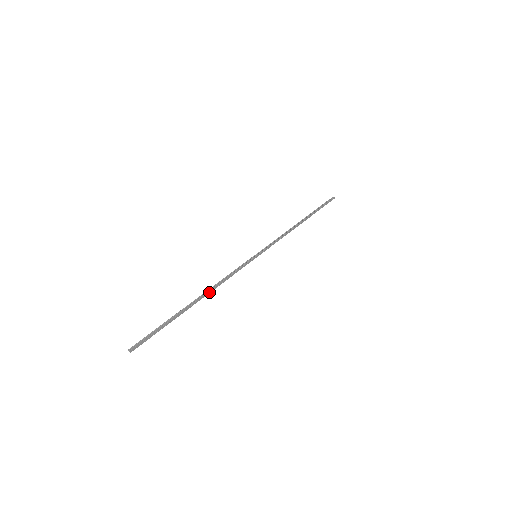
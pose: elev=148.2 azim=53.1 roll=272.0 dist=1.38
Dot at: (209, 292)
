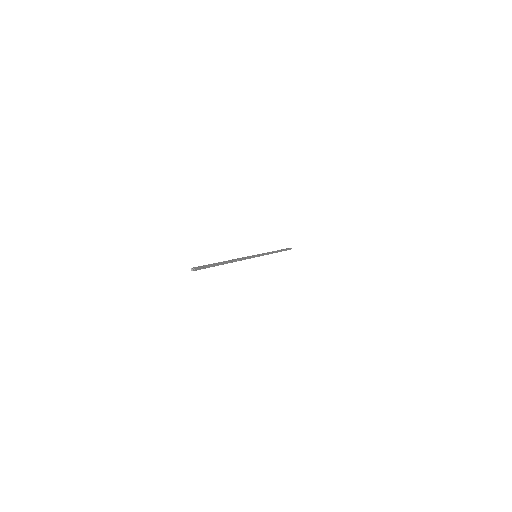
Dot at: (234, 261)
